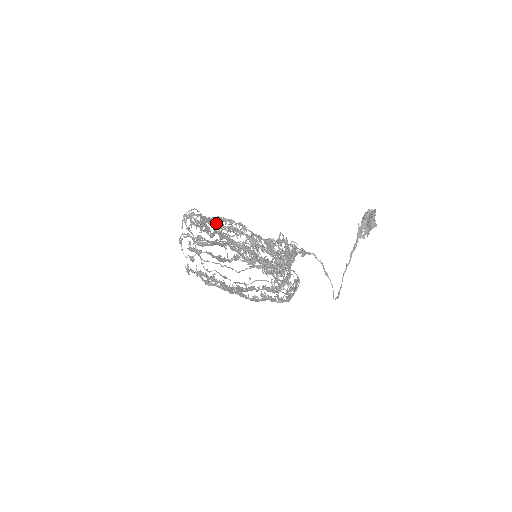
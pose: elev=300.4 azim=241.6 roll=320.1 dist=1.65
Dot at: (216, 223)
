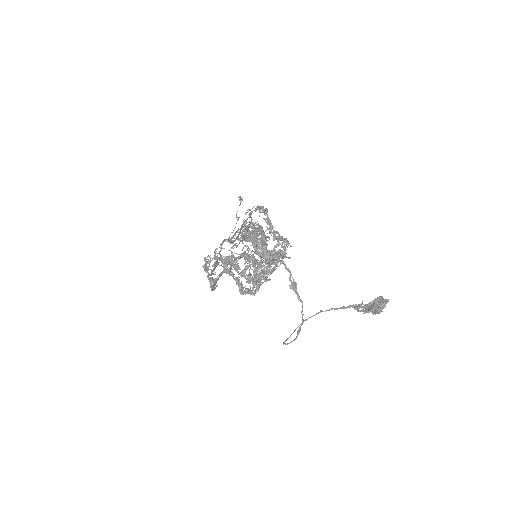
Dot at: occluded
